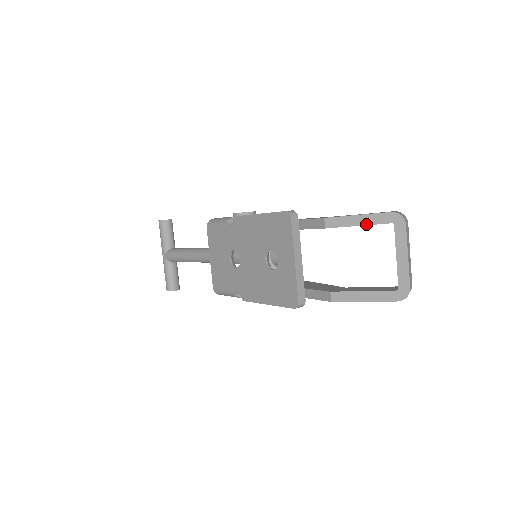
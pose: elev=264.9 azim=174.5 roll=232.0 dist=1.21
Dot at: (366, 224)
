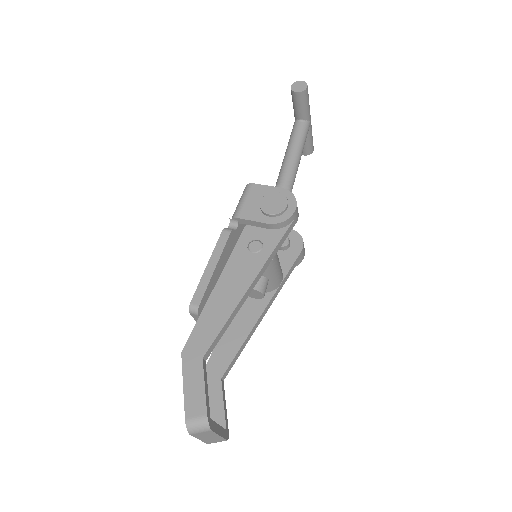
Dot at: occluded
